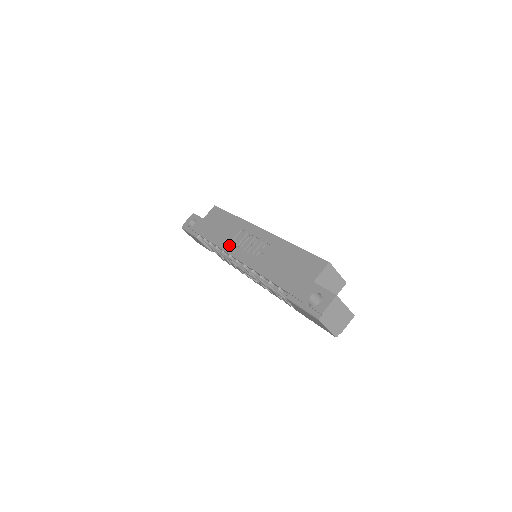
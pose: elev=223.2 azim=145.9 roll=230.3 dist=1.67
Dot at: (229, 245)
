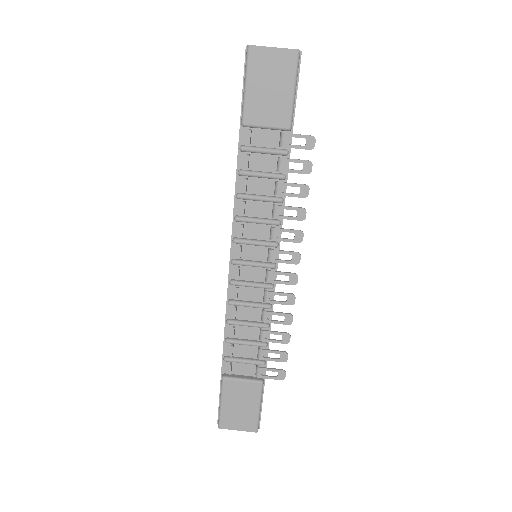
Dot at: occluded
